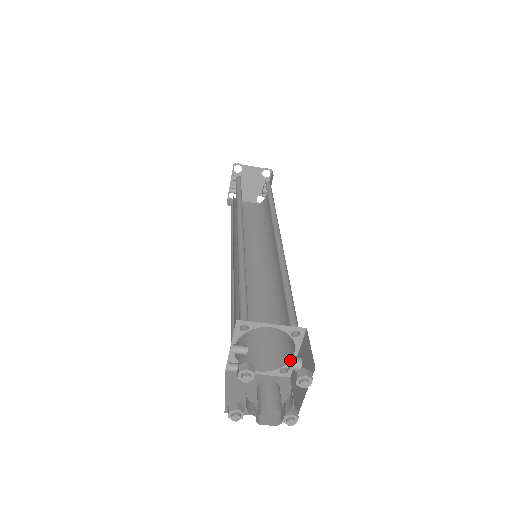
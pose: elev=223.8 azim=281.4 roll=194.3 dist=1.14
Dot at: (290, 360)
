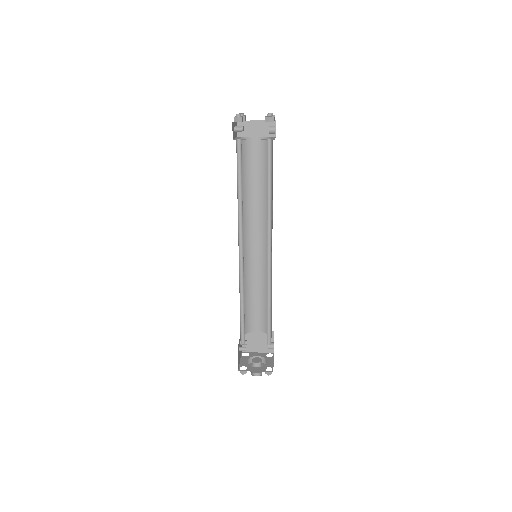
Dot at: (268, 347)
